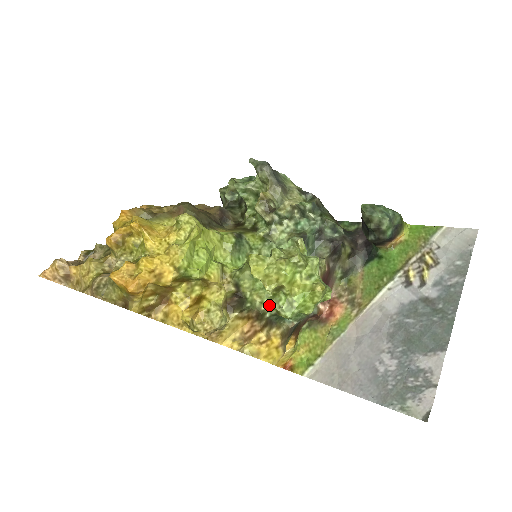
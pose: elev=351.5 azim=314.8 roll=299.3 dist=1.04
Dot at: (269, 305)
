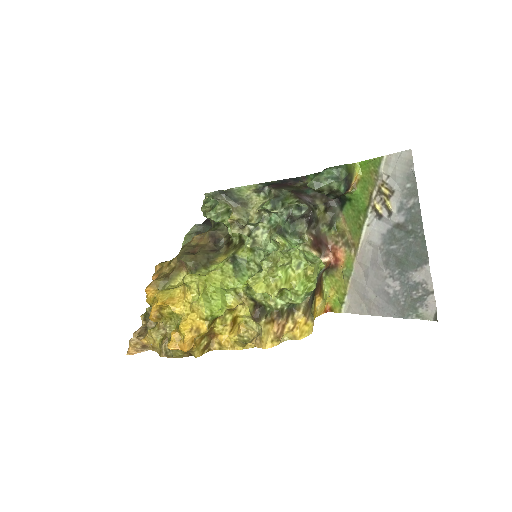
Dot at: (282, 302)
